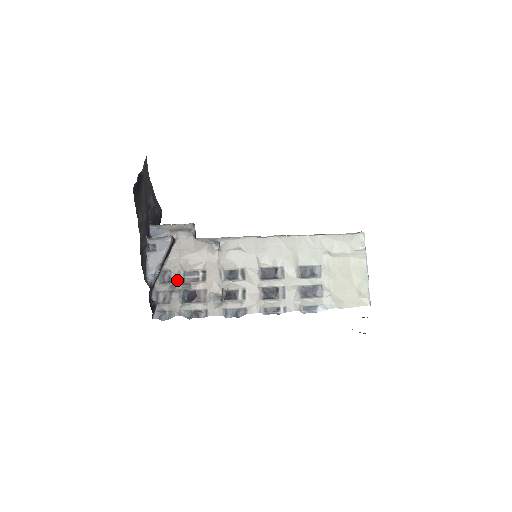
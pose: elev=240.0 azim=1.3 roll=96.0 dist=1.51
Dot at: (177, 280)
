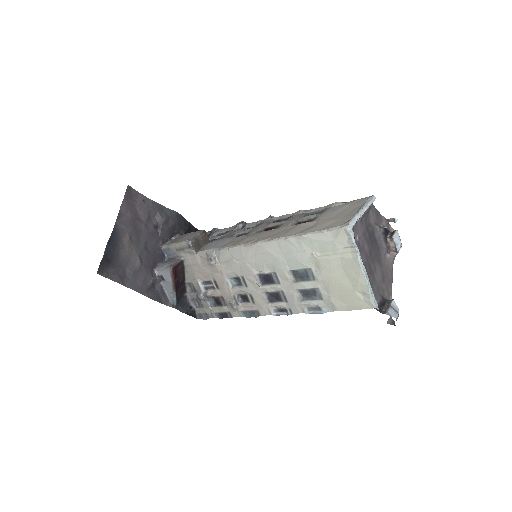
Dot at: (199, 290)
